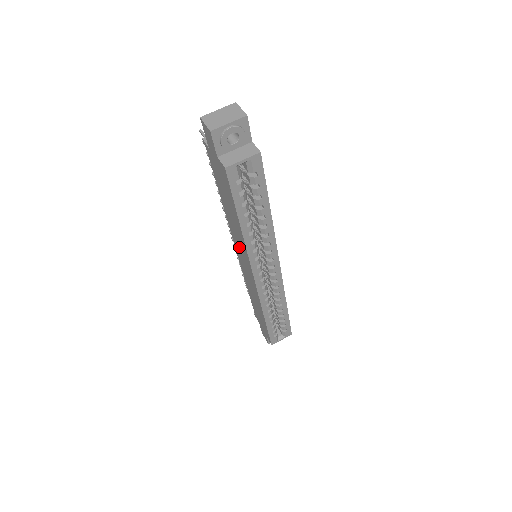
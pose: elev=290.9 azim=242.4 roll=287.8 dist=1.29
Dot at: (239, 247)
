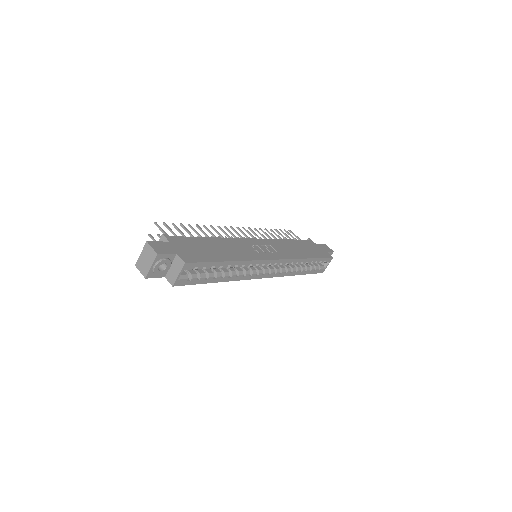
Dot at: occluded
